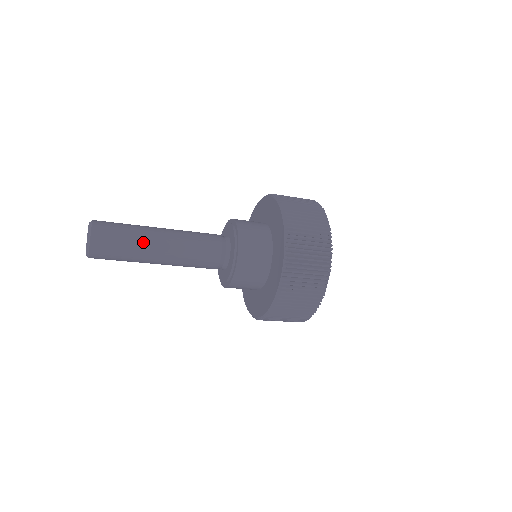
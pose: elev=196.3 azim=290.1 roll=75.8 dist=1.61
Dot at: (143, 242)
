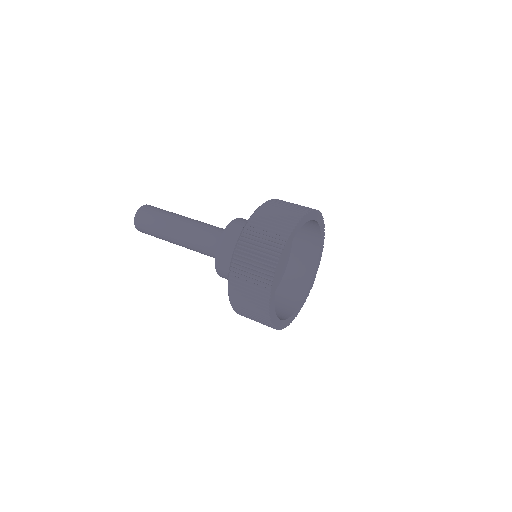
Dot at: (164, 238)
